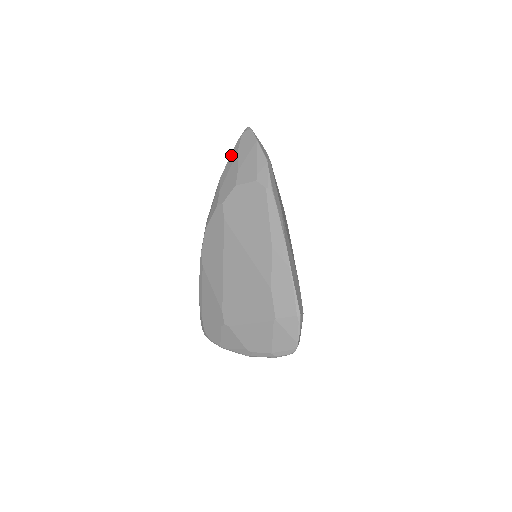
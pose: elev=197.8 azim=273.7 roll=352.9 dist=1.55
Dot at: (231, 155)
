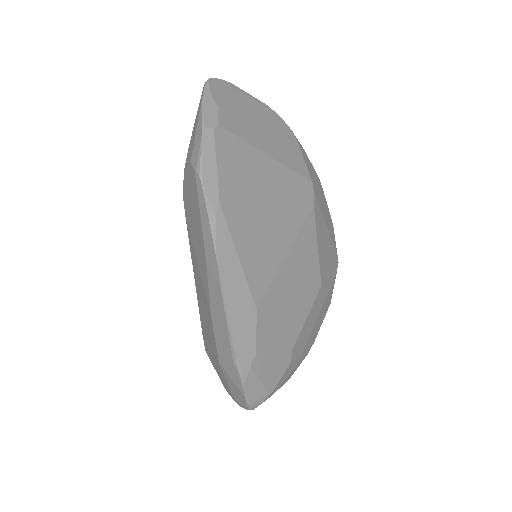
Dot at: occluded
